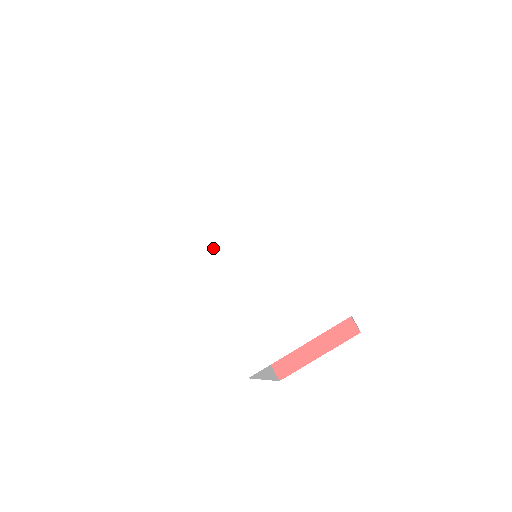
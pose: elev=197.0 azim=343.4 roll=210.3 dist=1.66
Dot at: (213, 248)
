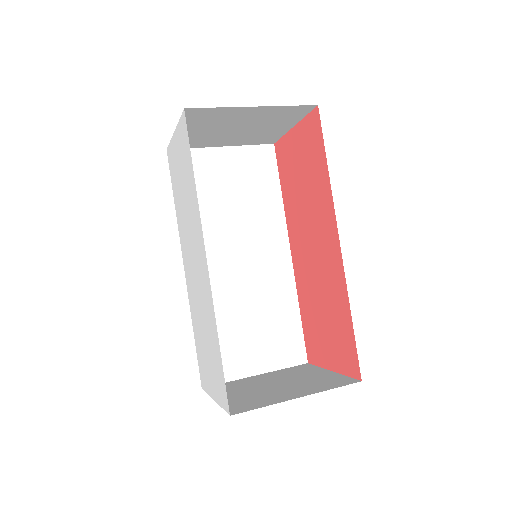
Dot at: (187, 259)
